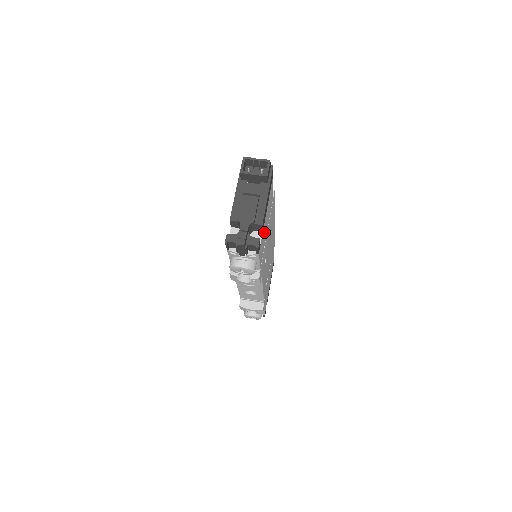
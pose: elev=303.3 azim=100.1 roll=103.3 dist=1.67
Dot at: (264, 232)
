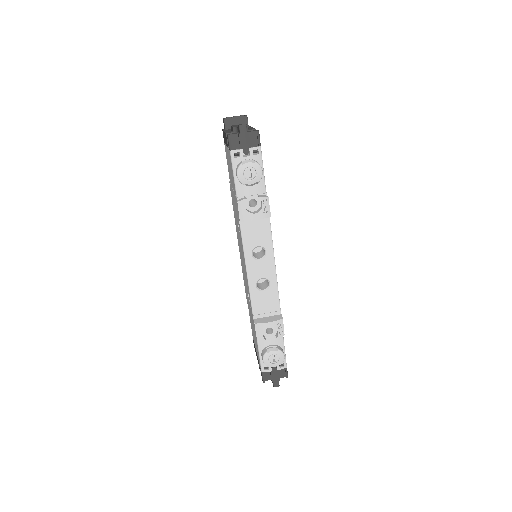
Dot at: occluded
